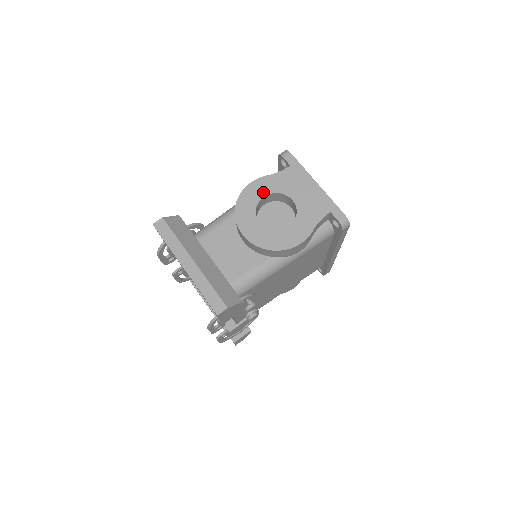
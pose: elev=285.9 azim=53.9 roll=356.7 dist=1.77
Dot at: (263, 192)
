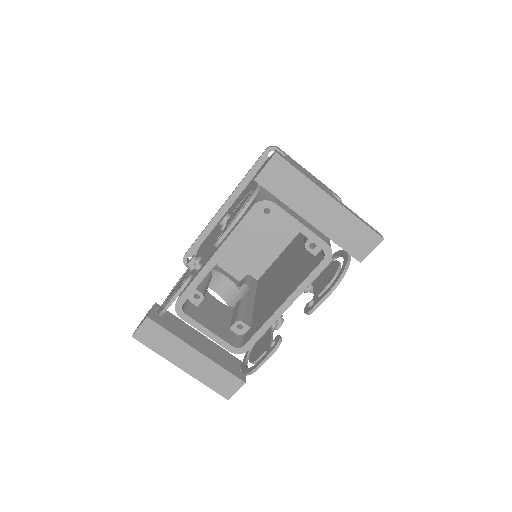
Dot at: occluded
